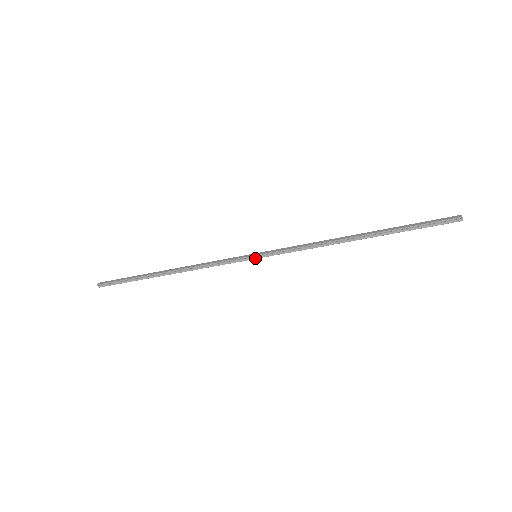
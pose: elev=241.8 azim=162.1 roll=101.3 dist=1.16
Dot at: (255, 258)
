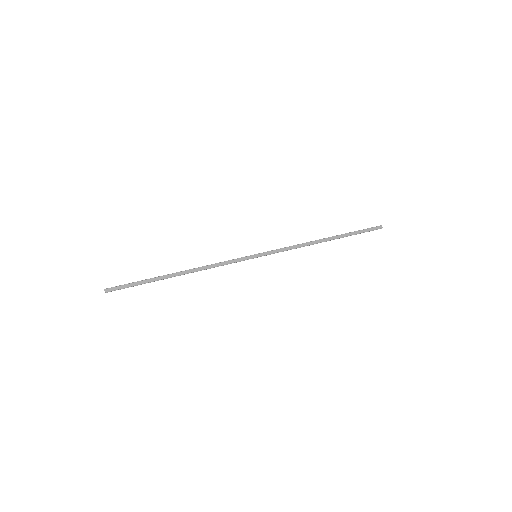
Dot at: occluded
